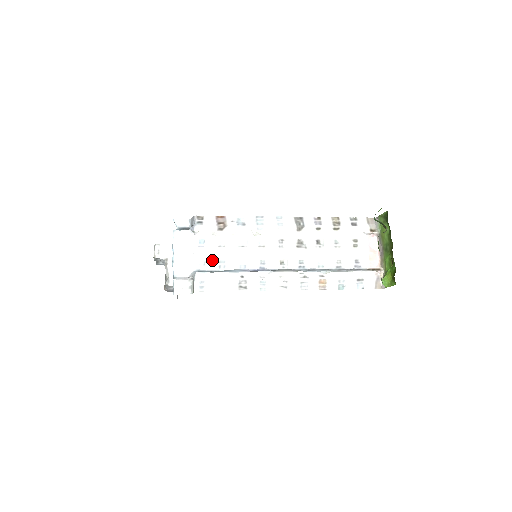
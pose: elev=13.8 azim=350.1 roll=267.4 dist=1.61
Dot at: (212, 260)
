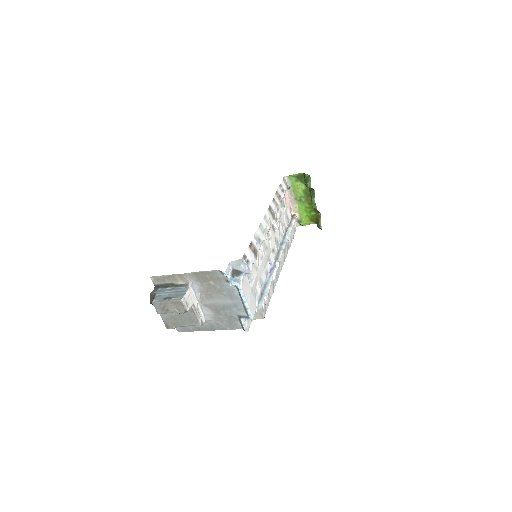
Dot at: (258, 285)
